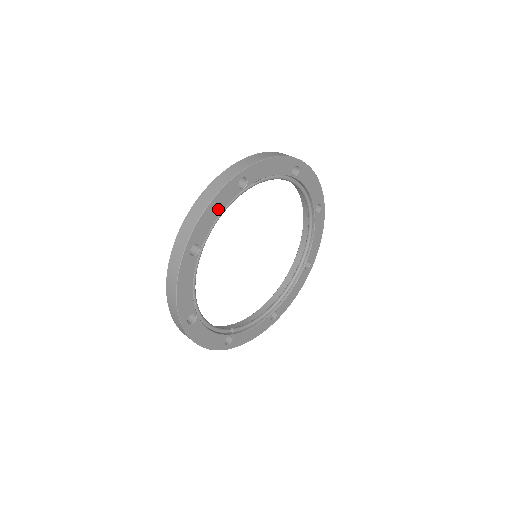
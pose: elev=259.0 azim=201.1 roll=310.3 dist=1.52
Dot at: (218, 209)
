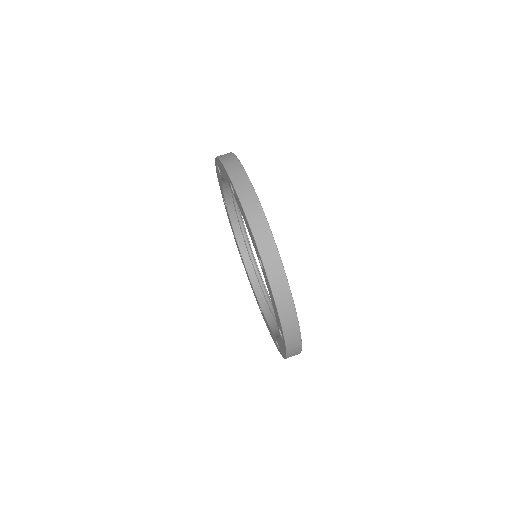
Dot at: occluded
